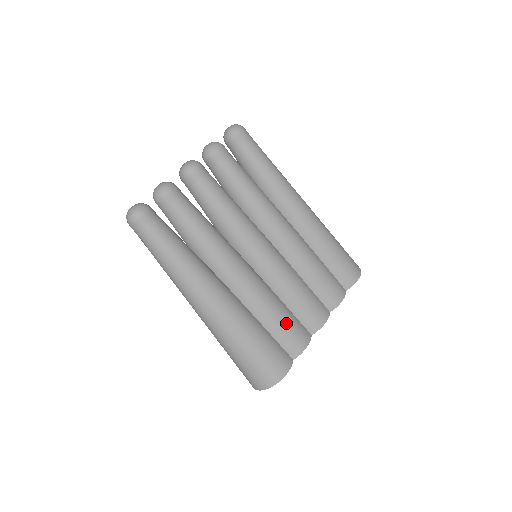
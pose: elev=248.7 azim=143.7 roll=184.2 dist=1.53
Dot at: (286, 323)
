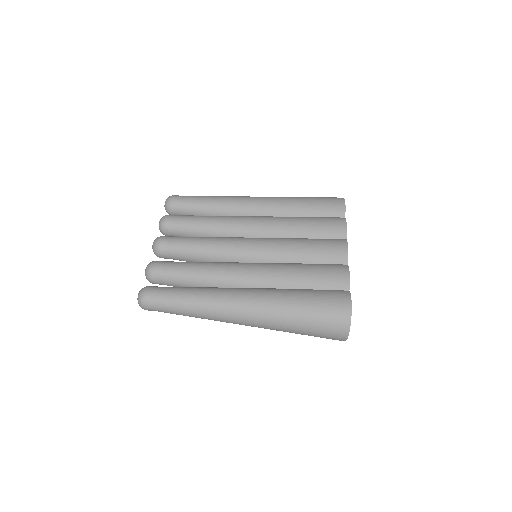
Dot at: (316, 272)
